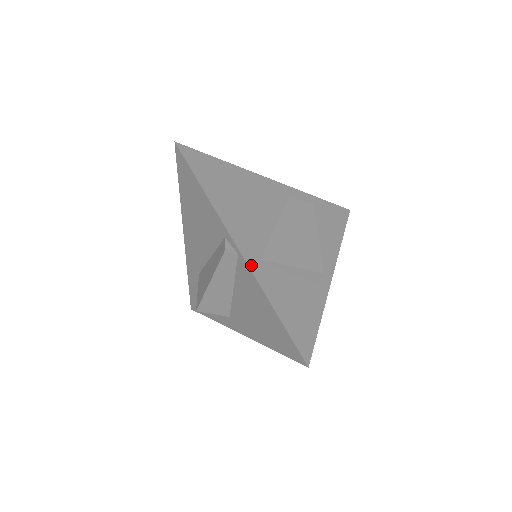
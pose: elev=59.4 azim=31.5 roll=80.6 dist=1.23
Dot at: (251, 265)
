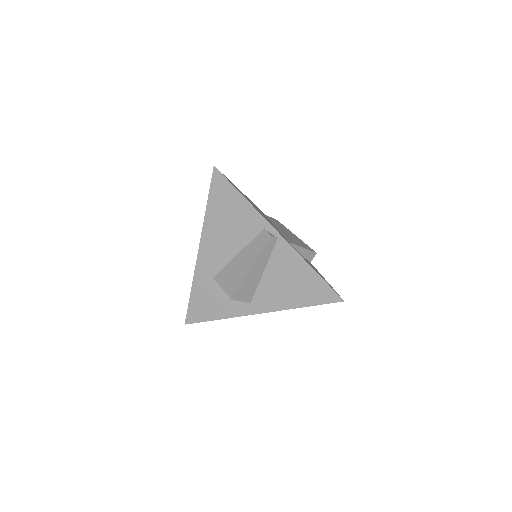
Dot at: (289, 243)
